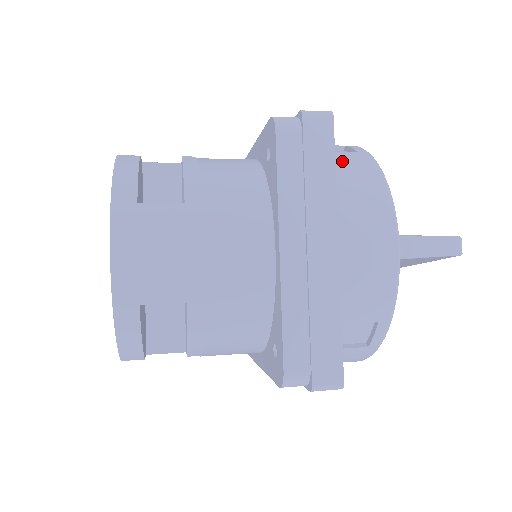
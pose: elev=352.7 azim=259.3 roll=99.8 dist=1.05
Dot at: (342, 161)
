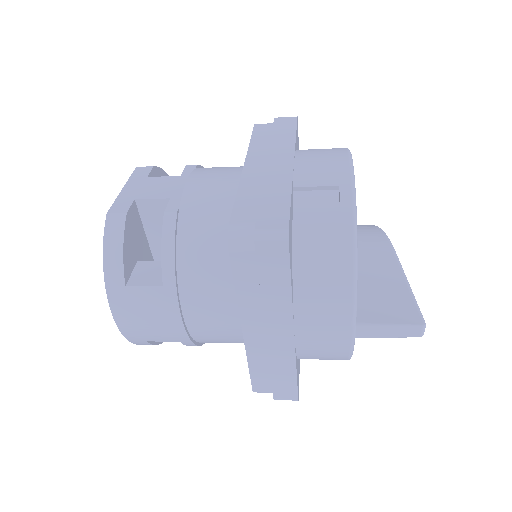
Dot at: (315, 242)
